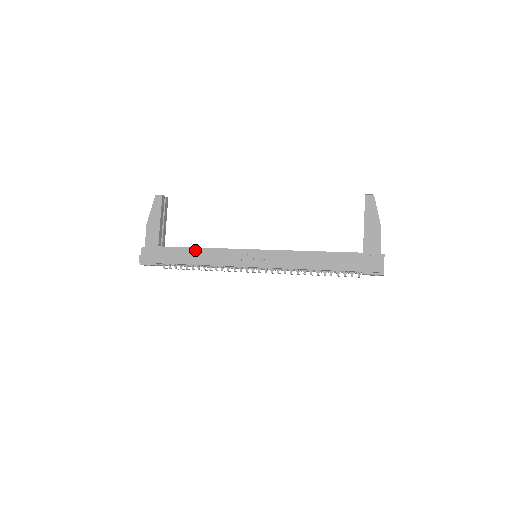
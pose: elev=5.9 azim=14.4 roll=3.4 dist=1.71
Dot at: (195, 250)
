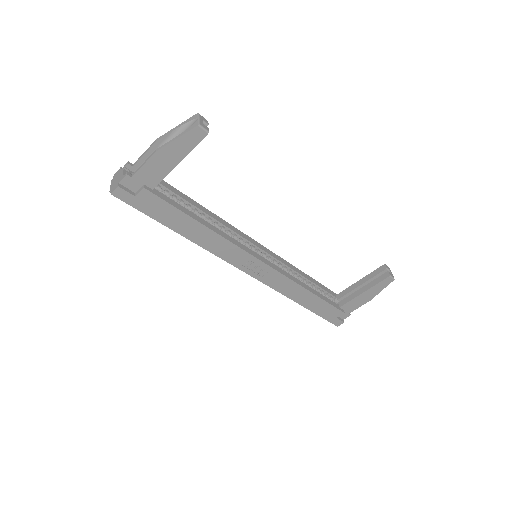
Dot at: (201, 227)
